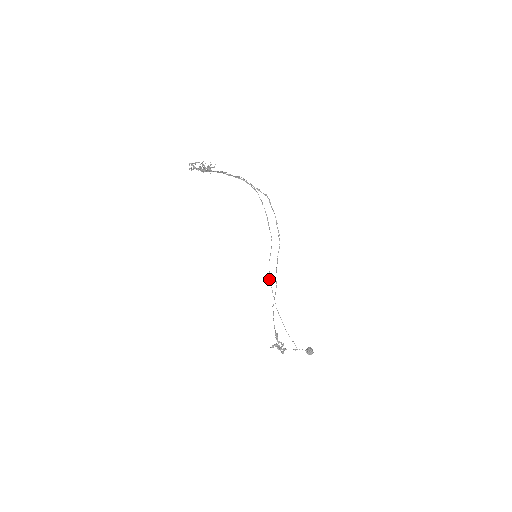
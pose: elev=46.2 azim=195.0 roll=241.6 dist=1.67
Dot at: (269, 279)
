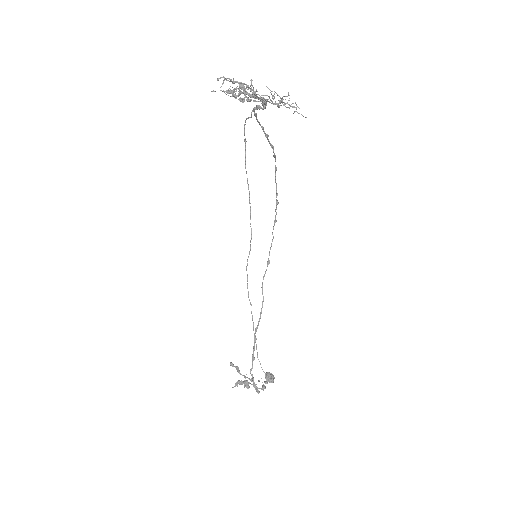
Dot at: (247, 287)
